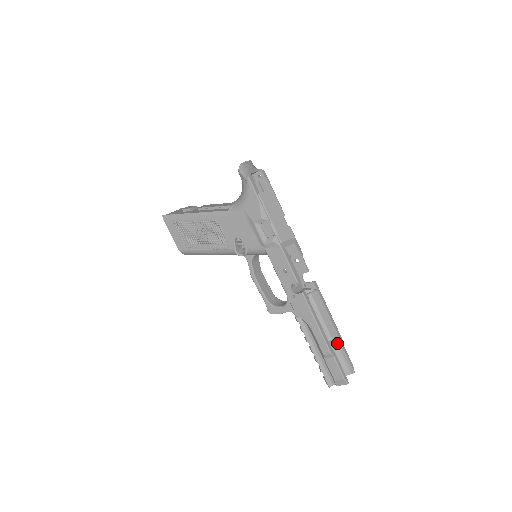
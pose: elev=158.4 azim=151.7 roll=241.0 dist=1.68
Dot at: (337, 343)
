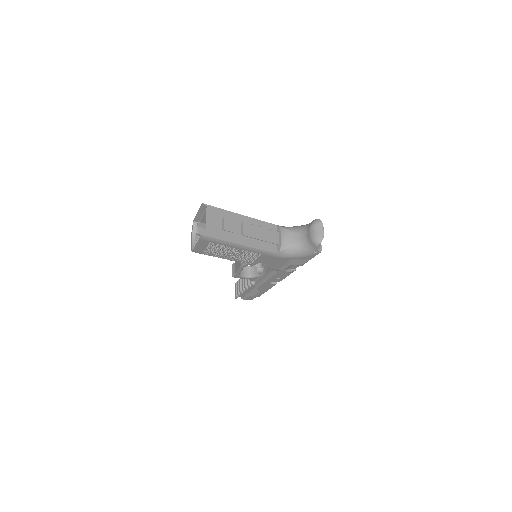
Dot at: occluded
